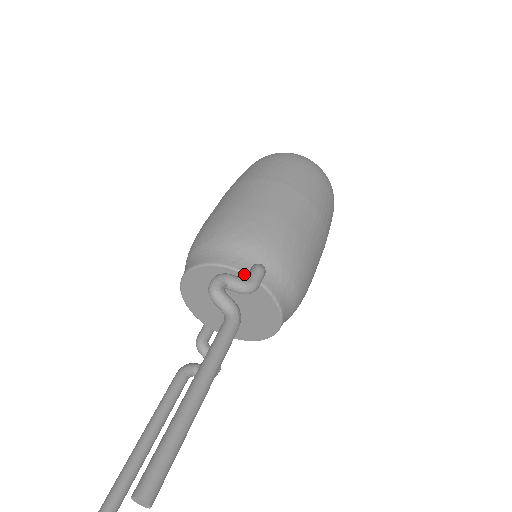
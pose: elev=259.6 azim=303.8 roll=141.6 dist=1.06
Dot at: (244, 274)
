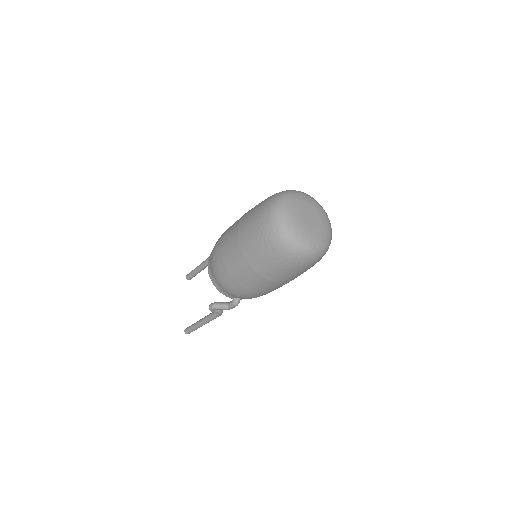
Dot at: occluded
